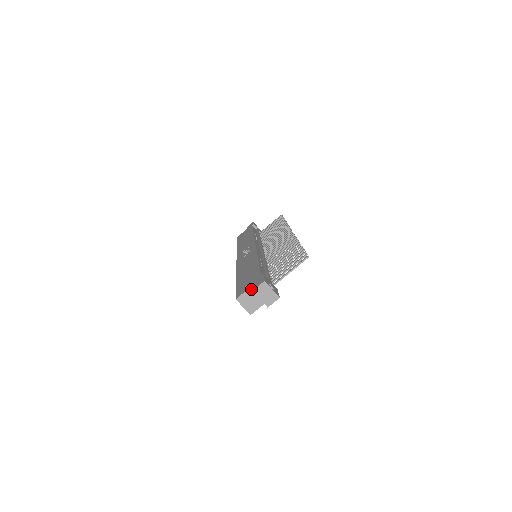
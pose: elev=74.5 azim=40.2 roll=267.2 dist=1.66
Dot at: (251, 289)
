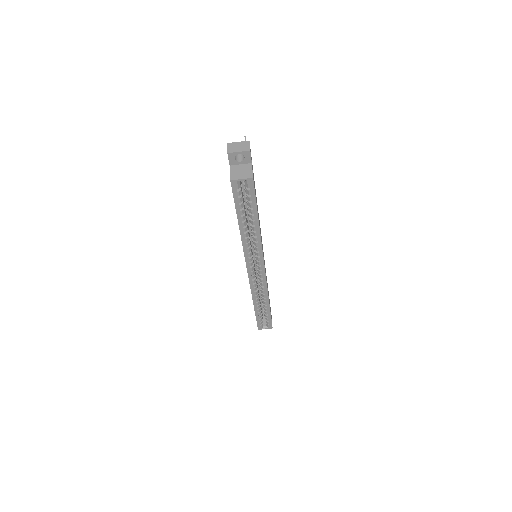
Dot at: (232, 167)
